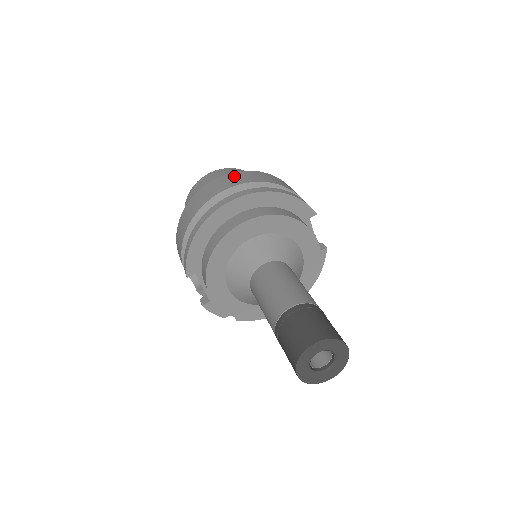
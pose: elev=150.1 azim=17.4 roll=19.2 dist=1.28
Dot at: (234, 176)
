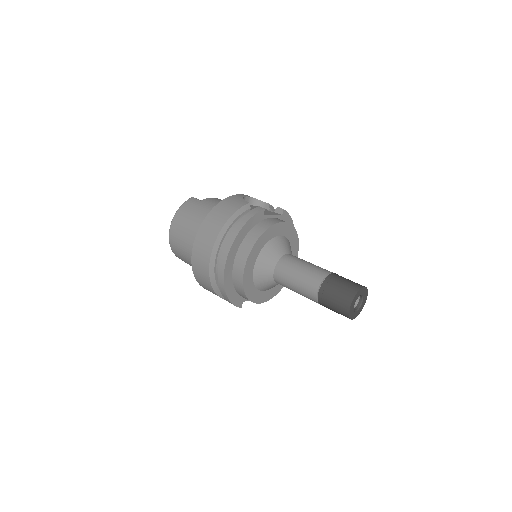
Dot at: (201, 240)
